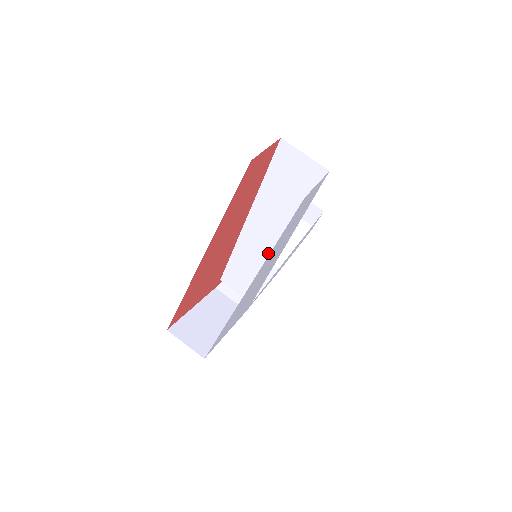
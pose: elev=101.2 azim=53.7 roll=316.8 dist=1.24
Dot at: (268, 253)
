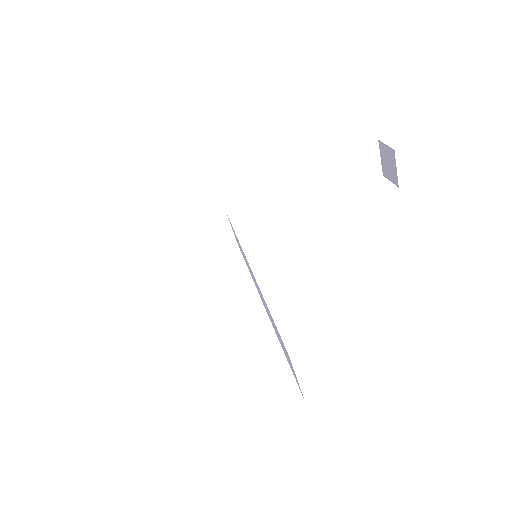
Dot at: (256, 286)
